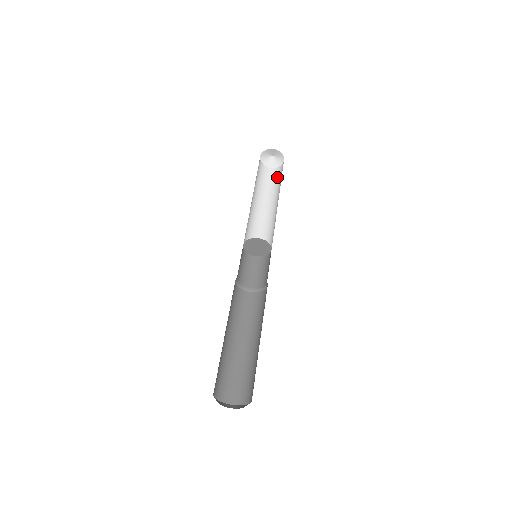
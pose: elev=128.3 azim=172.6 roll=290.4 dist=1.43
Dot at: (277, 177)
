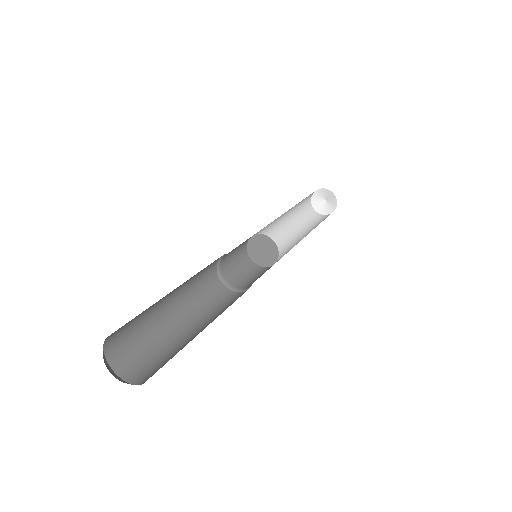
Dot at: (319, 220)
